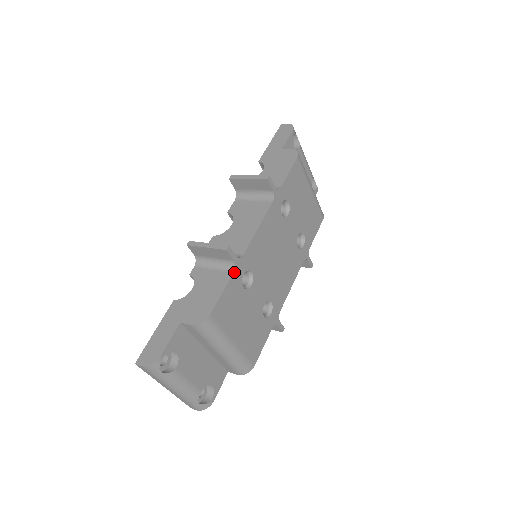
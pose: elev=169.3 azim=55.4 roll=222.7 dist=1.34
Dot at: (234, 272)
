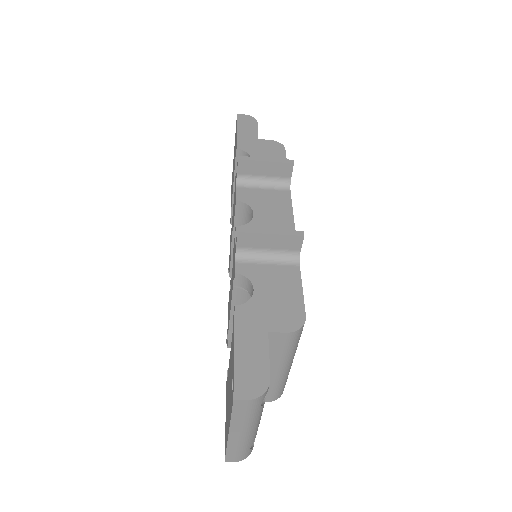
Dot at: (299, 265)
